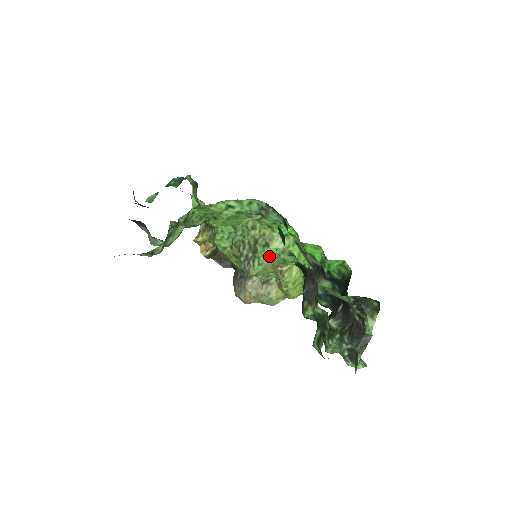
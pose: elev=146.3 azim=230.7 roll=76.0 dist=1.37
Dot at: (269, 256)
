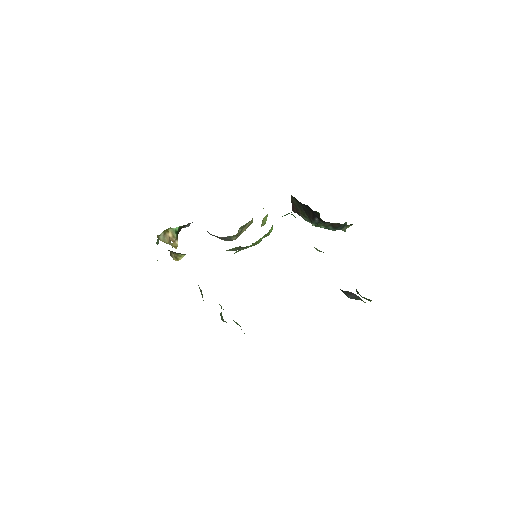
Dot at: occluded
